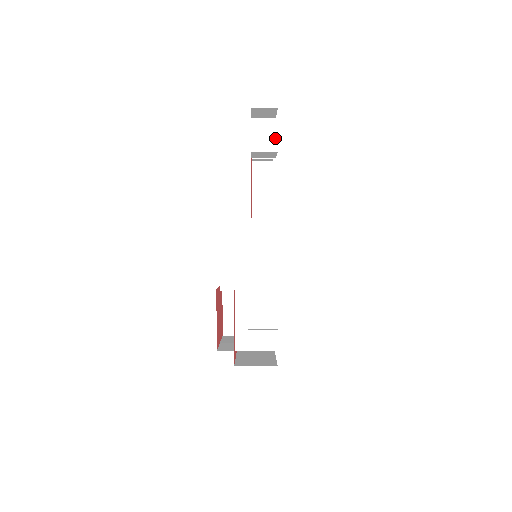
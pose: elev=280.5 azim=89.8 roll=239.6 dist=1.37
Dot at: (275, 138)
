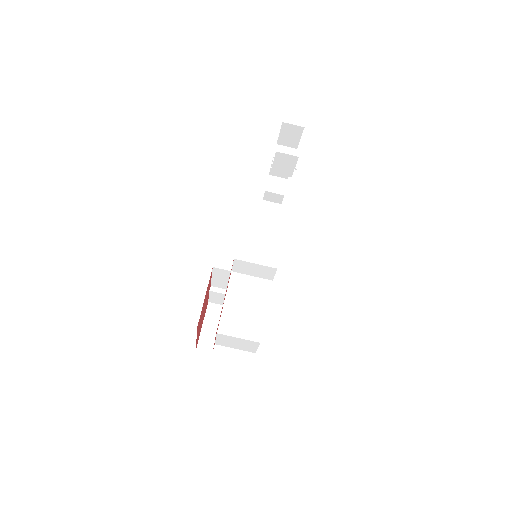
Dot at: occluded
